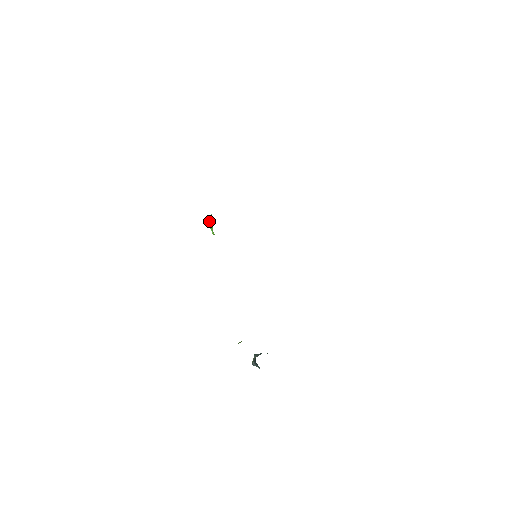
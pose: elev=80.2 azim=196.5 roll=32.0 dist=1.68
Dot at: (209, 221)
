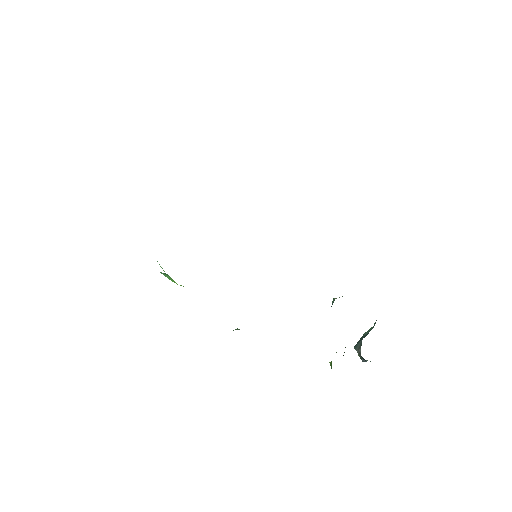
Dot at: occluded
